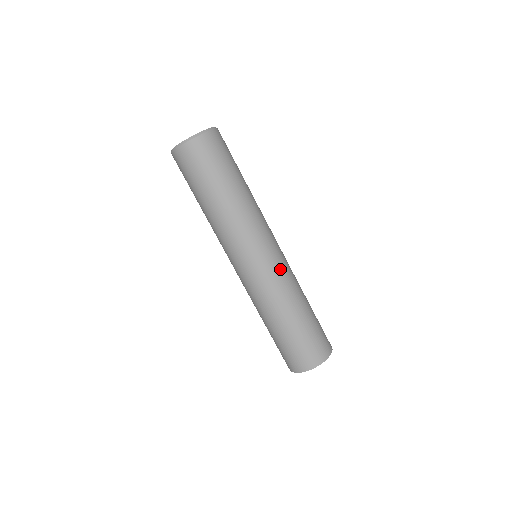
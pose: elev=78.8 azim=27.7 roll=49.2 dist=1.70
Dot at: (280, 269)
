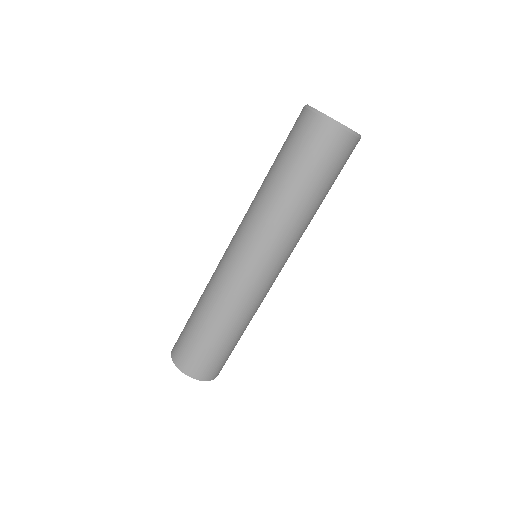
Dot at: (268, 290)
